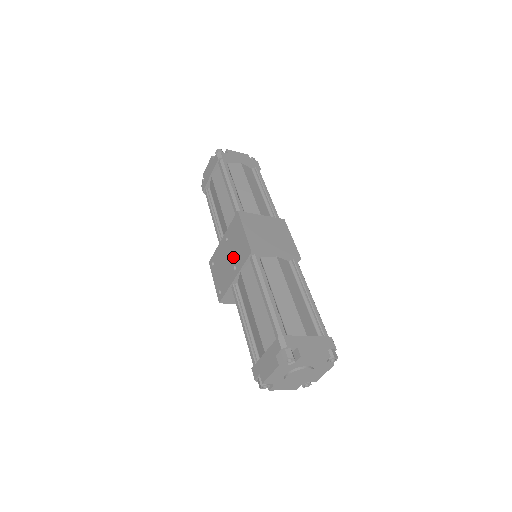
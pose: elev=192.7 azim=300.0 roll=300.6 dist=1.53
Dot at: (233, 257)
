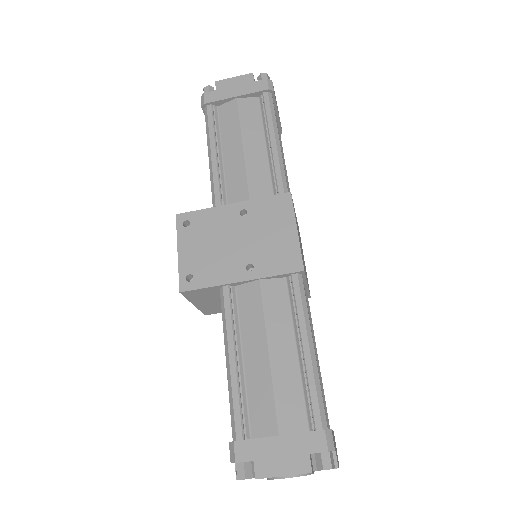
Dot at: (252, 248)
